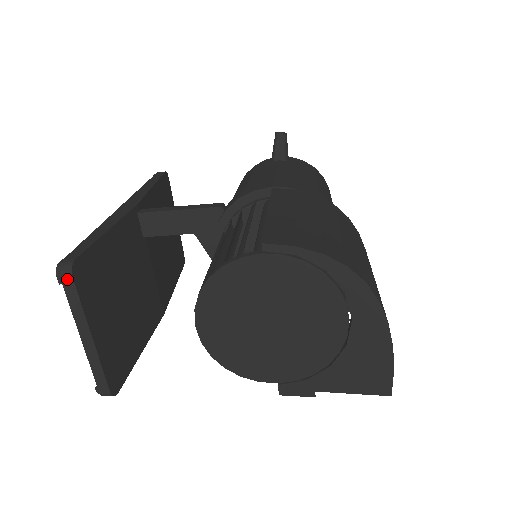
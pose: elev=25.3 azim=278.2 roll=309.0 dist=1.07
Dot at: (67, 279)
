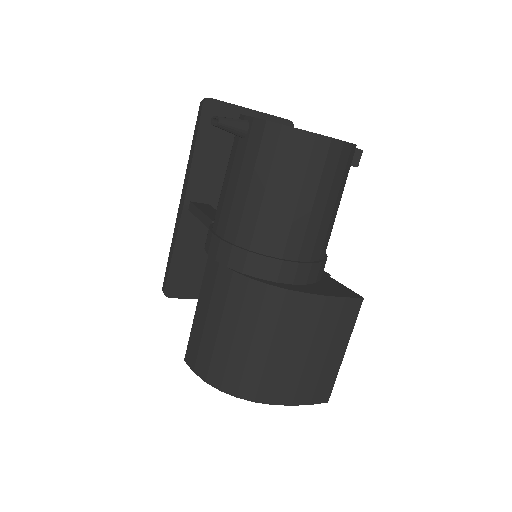
Dot at: (170, 297)
